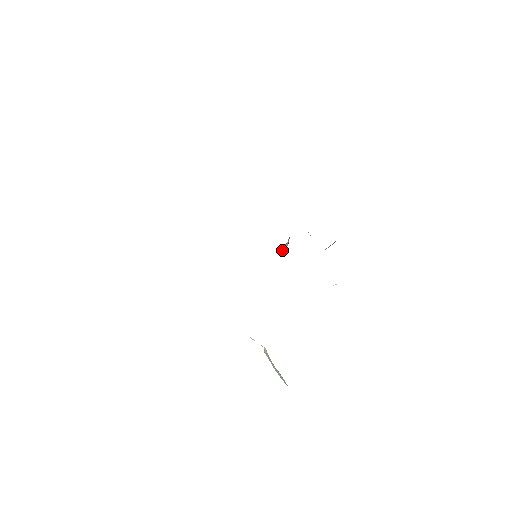
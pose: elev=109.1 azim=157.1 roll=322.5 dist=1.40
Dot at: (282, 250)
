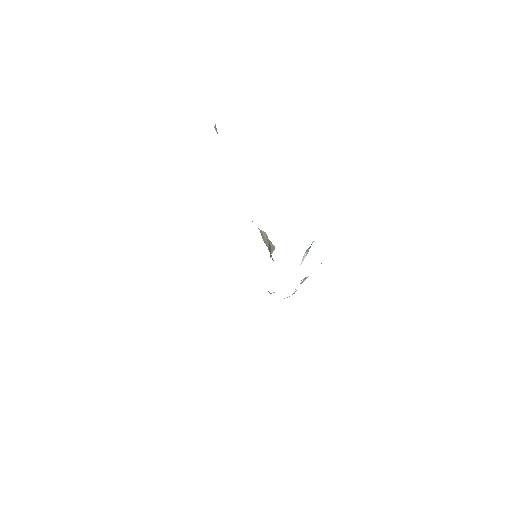
Dot at: occluded
